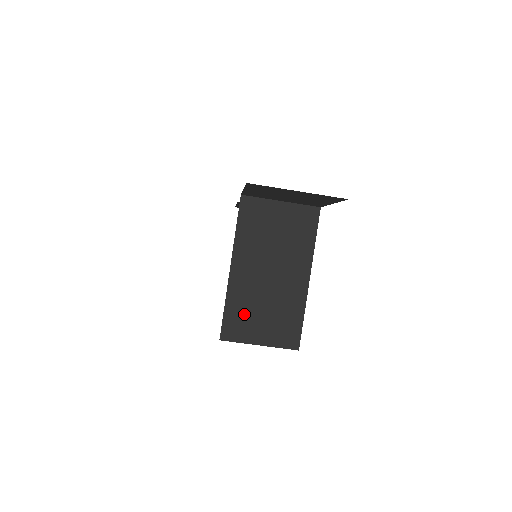
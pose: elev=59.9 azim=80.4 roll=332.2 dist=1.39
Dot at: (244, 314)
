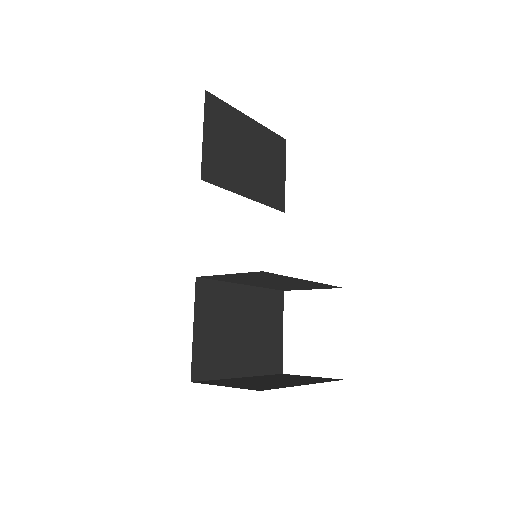
Dot at: occluded
